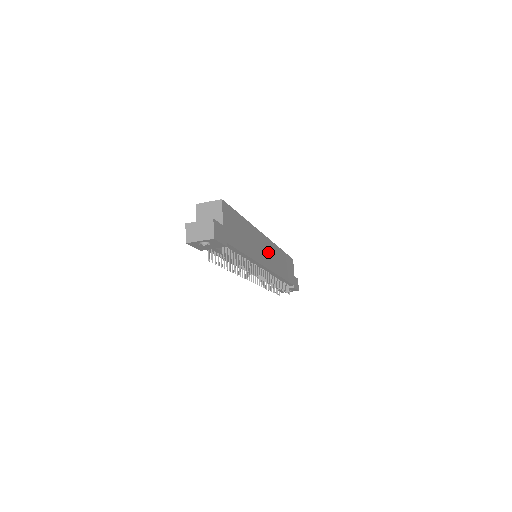
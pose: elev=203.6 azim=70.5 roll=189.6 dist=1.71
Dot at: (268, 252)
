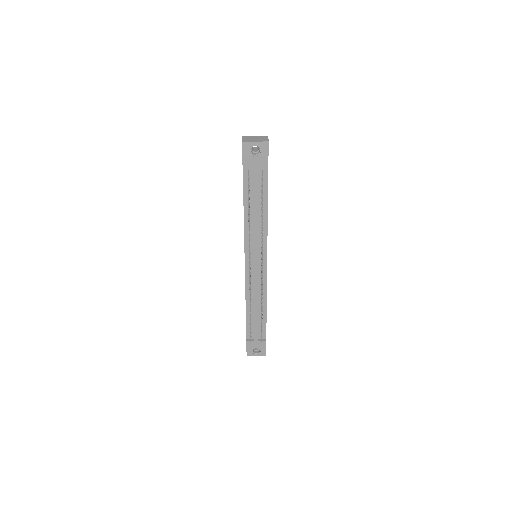
Dot at: occluded
